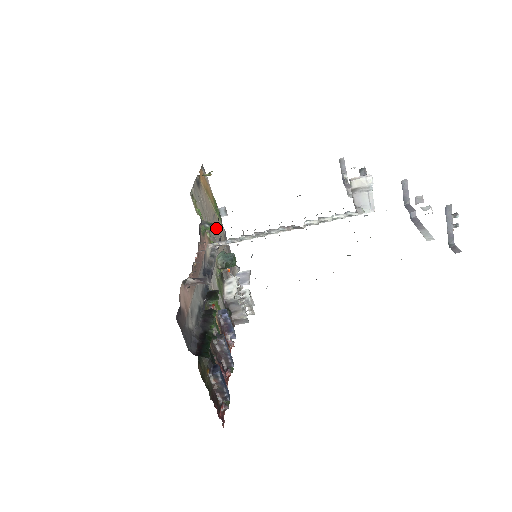
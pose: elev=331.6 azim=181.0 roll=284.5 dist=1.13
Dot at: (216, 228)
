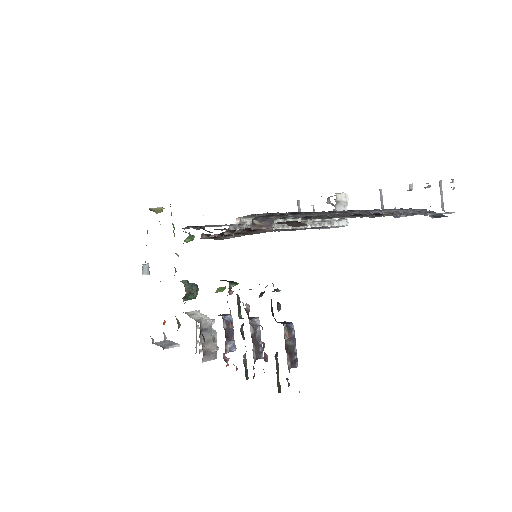
Dot at: occluded
